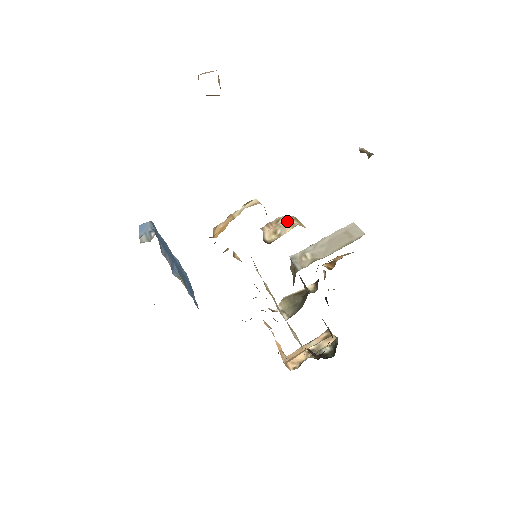
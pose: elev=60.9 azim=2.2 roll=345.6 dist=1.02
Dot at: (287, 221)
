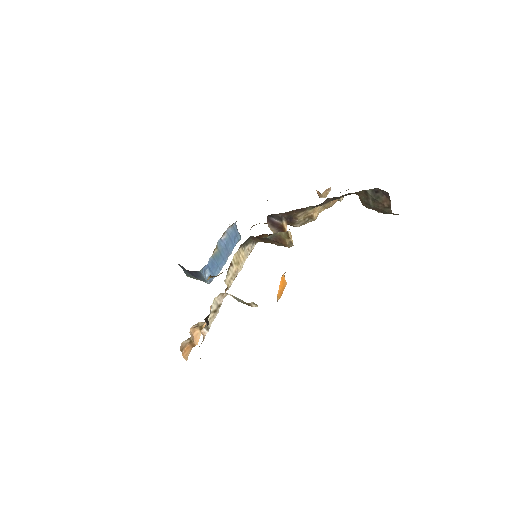
Dot at: occluded
